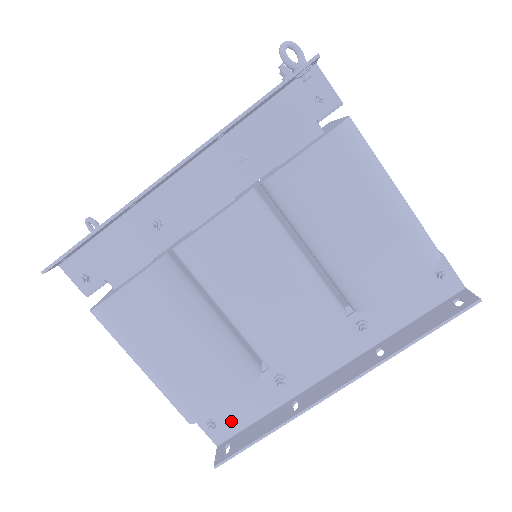
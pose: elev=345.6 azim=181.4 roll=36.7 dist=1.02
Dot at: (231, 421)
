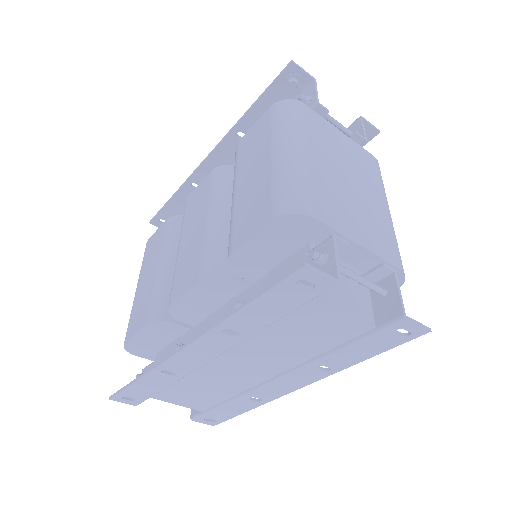
Dot at: occluded
